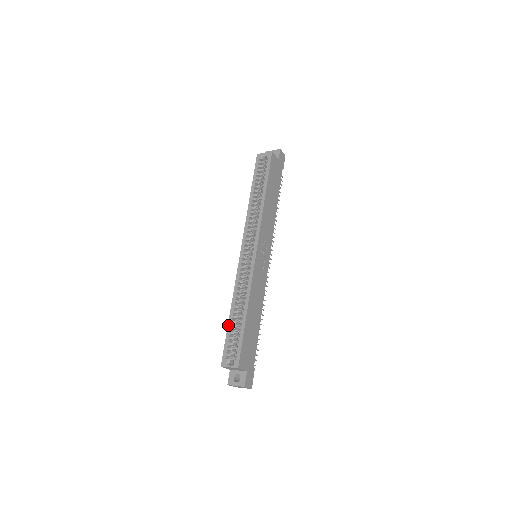
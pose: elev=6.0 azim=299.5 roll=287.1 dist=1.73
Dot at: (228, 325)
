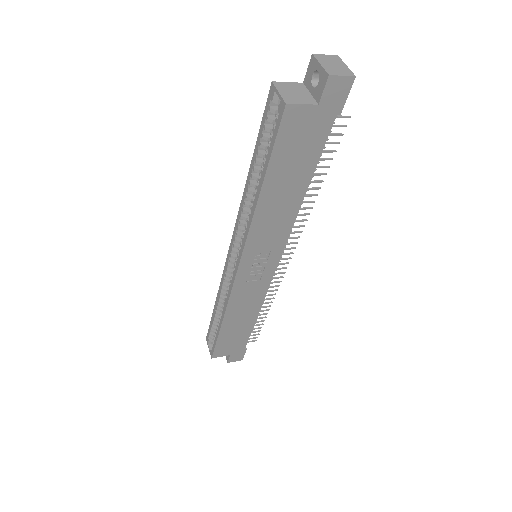
Dot at: (212, 314)
